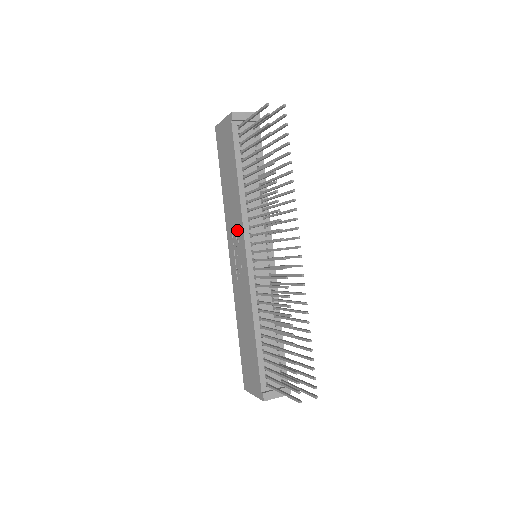
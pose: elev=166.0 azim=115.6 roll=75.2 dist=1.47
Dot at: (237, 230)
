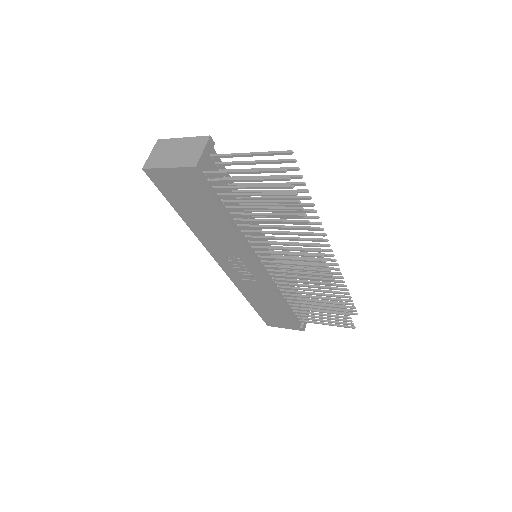
Dot at: (236, 254)
